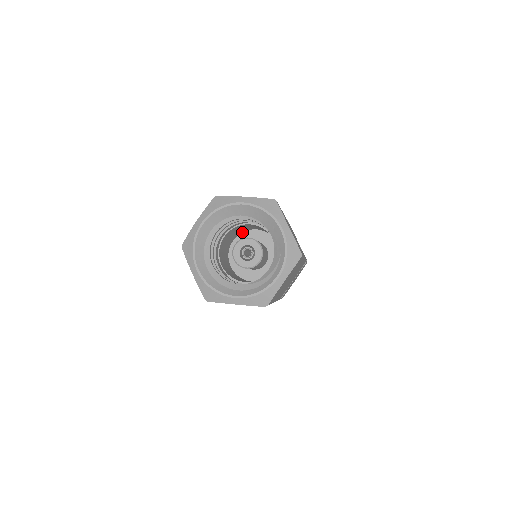
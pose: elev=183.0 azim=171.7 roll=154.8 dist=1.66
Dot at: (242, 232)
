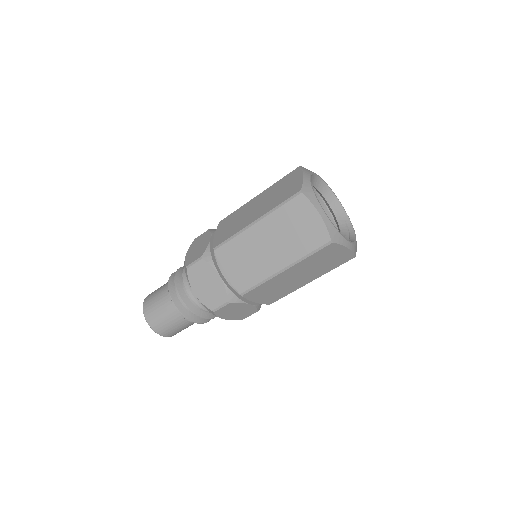
Dot at: occluded
